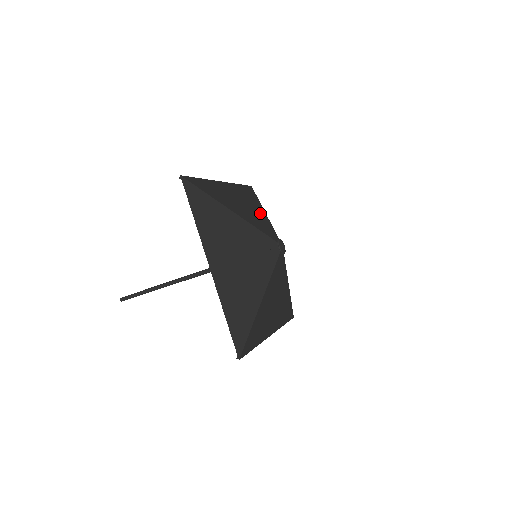
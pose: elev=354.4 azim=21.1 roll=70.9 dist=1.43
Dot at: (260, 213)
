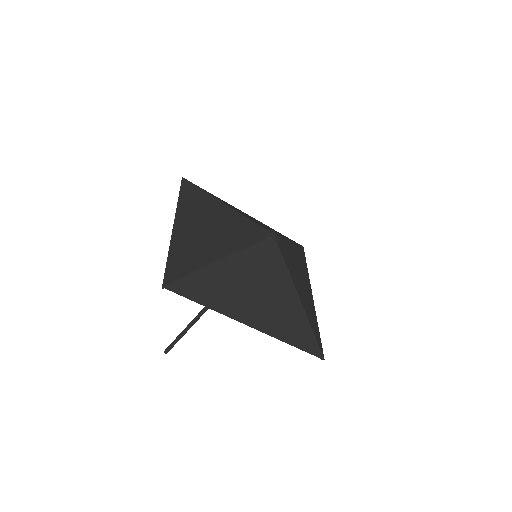
Dot at: (225, 214)
